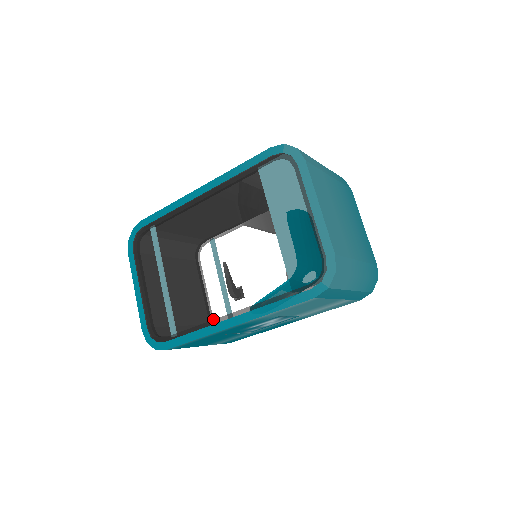
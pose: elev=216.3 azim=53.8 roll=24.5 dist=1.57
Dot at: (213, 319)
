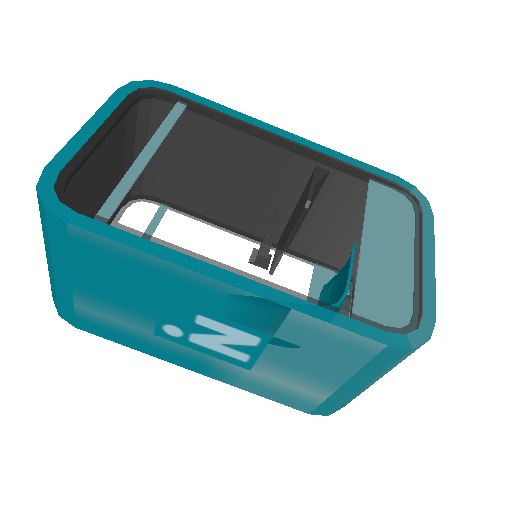
Dot at: occluded
